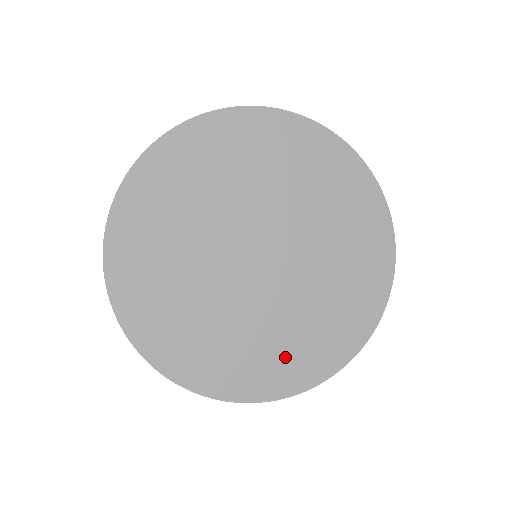
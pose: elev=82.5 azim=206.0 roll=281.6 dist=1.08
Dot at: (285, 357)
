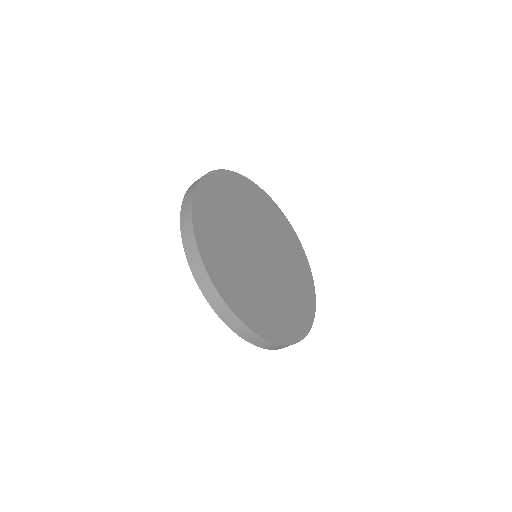
Dot at: (295, 311)
